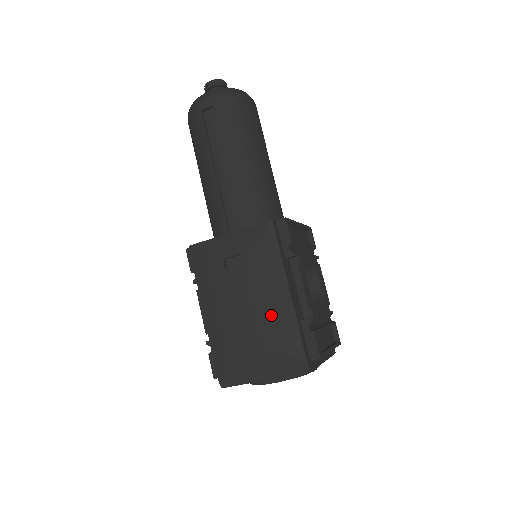
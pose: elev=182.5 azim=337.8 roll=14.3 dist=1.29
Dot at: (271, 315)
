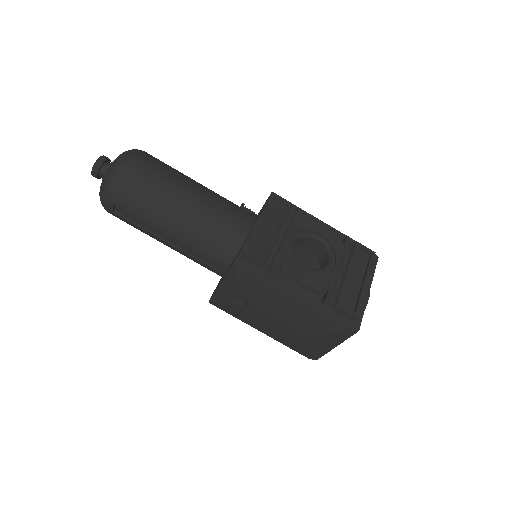
Dot at: (298, 317)
